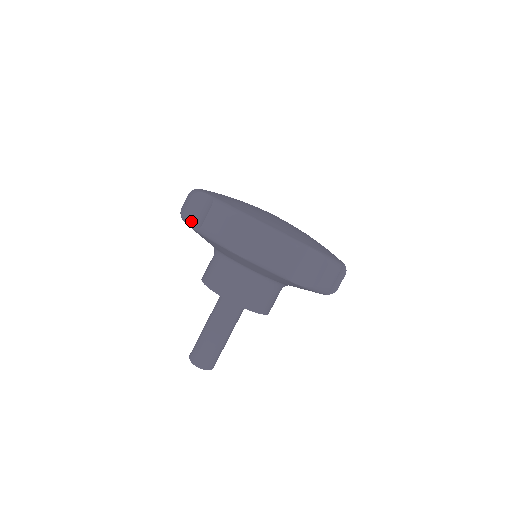
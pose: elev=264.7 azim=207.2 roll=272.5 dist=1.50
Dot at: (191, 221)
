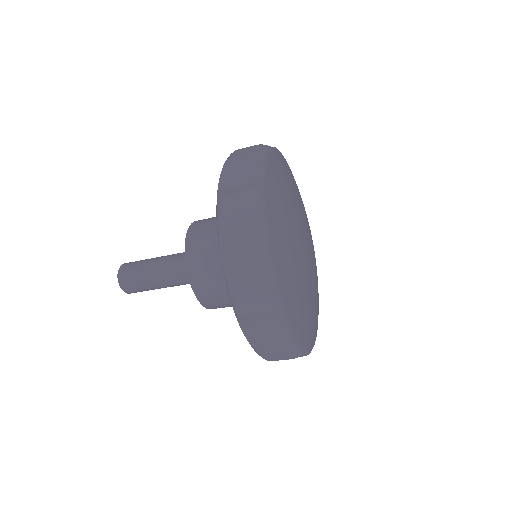
Dot at: (247, 327)
